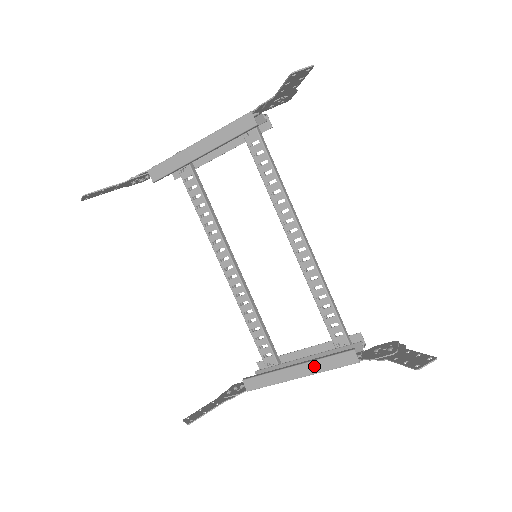
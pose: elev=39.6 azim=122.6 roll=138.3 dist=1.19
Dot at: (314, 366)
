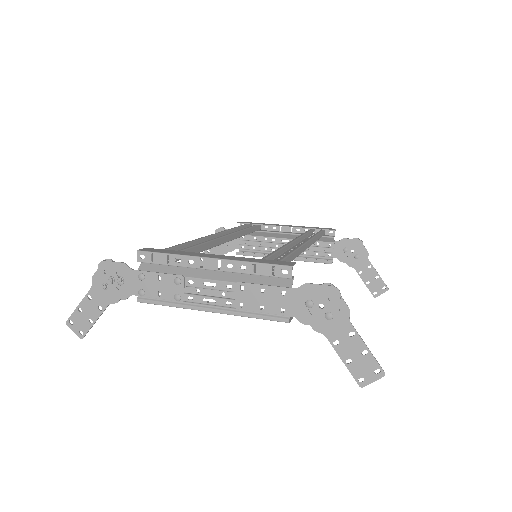
Dot at: (298, 260)
